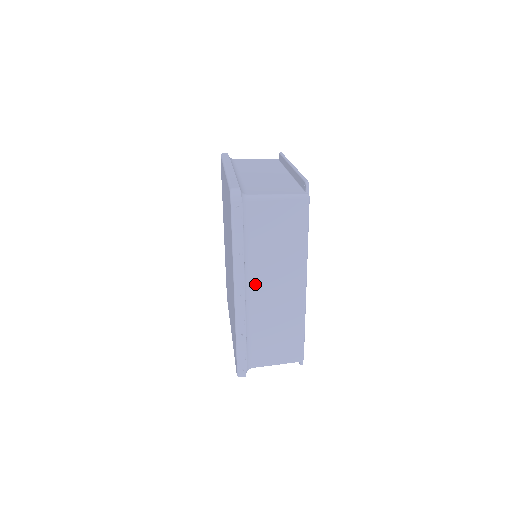
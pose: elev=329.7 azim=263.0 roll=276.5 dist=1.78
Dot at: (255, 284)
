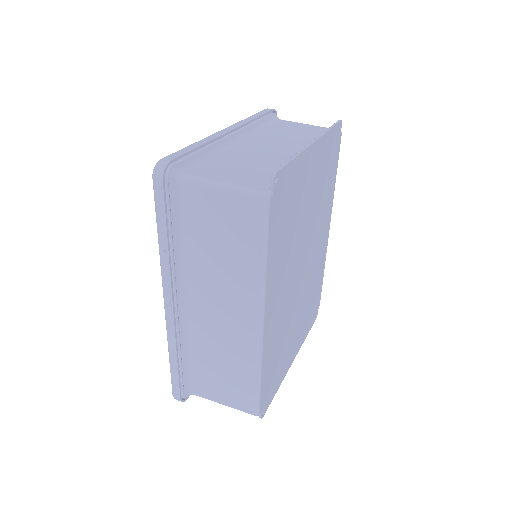
Dot at: (194, 297)
